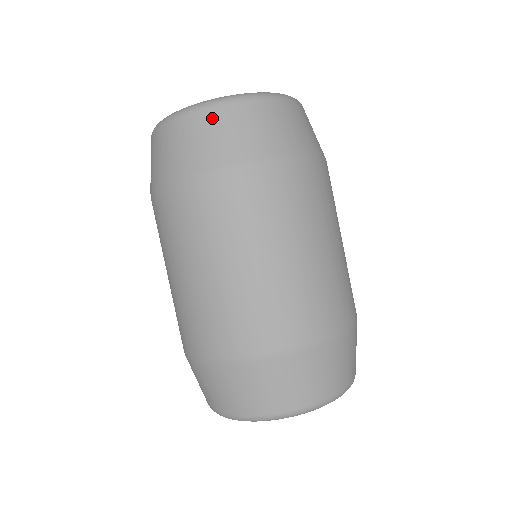
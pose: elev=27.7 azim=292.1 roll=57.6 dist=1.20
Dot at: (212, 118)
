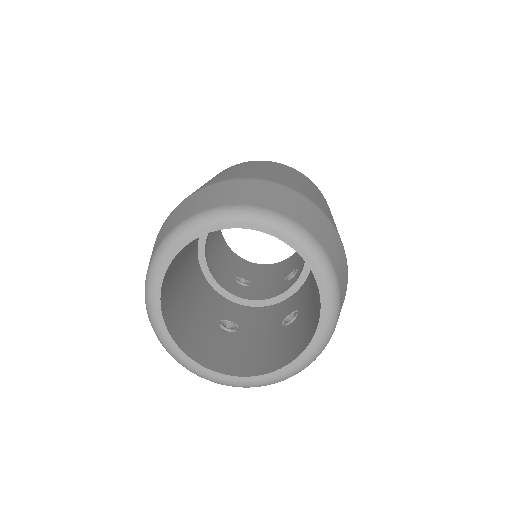
Dot at: occluded
